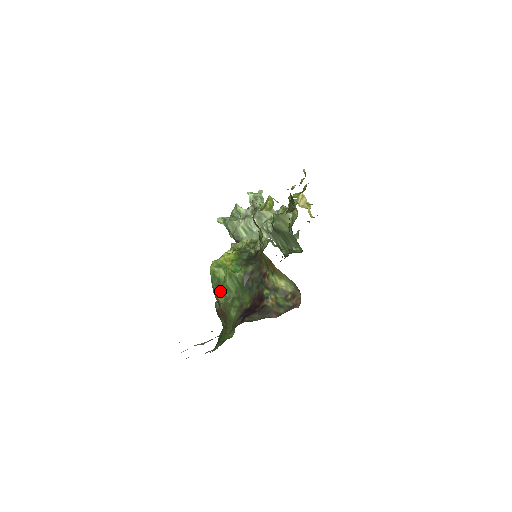
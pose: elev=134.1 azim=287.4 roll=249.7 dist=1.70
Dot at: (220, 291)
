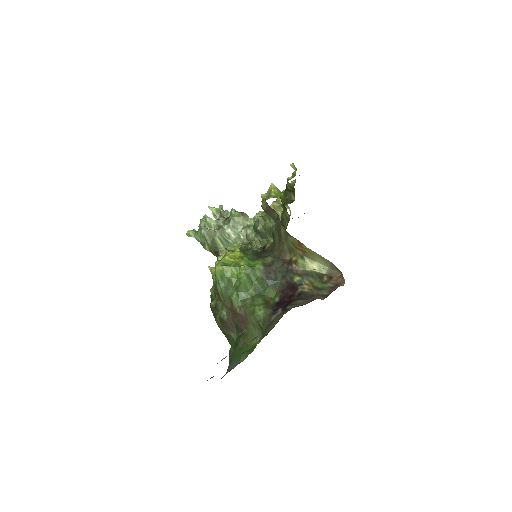
Dot at: (234, 292)
